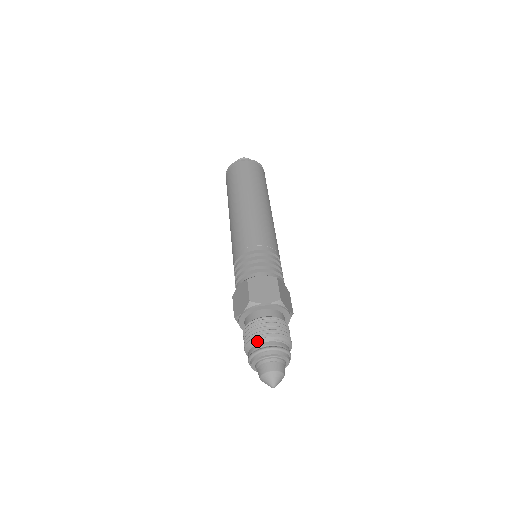
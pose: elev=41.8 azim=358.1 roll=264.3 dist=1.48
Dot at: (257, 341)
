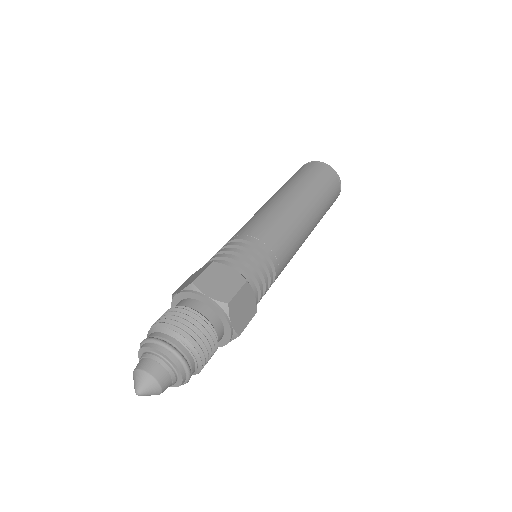
Dot at: (161, 328)
